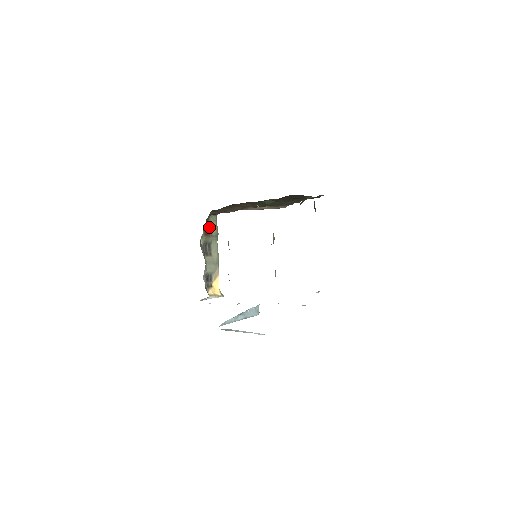
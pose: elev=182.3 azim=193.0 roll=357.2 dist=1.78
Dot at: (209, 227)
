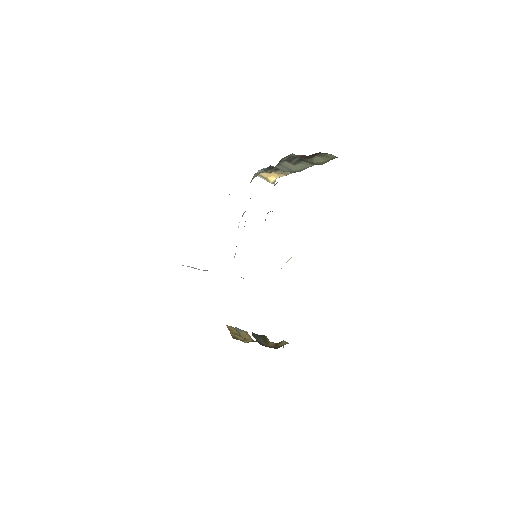
Dot at: (318, 154)
